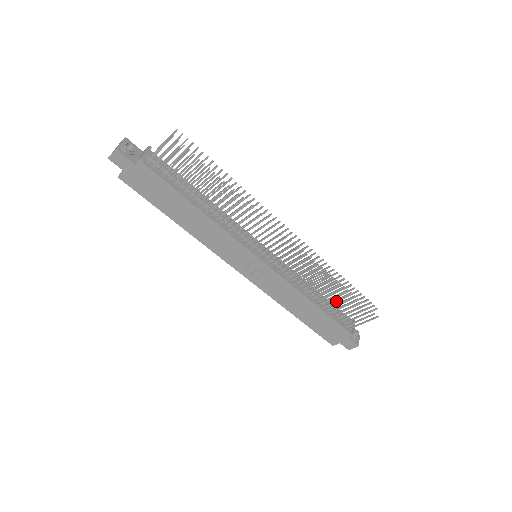
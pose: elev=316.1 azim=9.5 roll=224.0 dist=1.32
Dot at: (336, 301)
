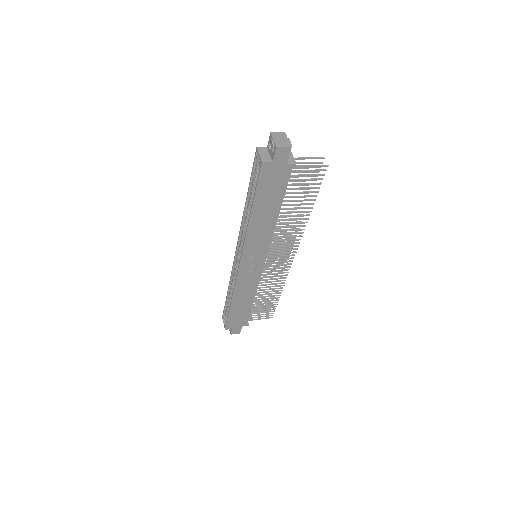
Dot at: occluded
